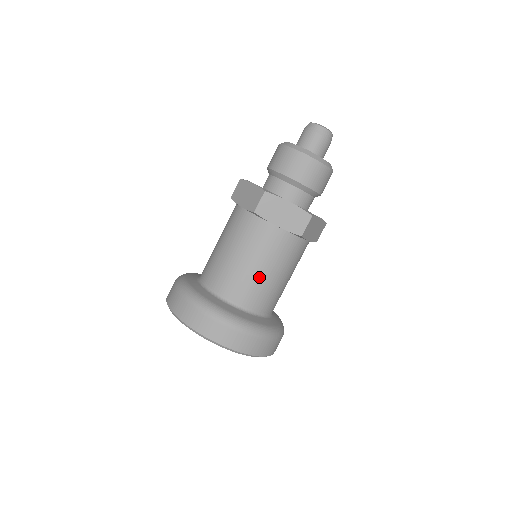
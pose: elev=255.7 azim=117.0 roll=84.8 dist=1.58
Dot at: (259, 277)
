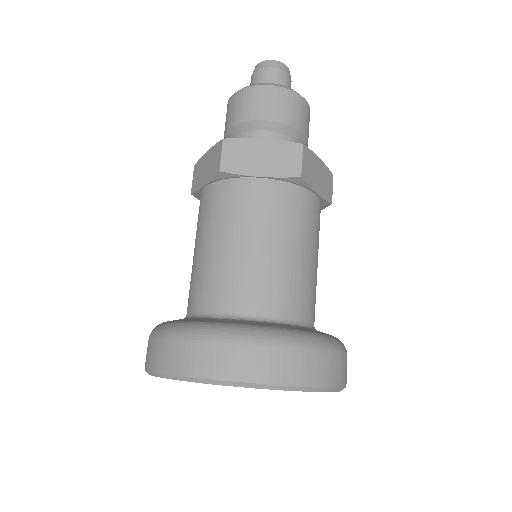
Dot at: (265, 260)
